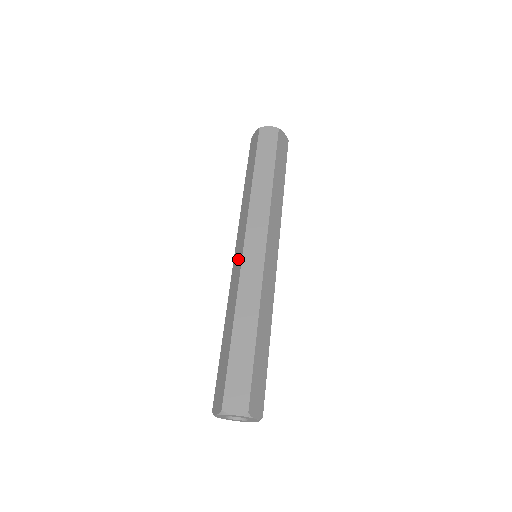
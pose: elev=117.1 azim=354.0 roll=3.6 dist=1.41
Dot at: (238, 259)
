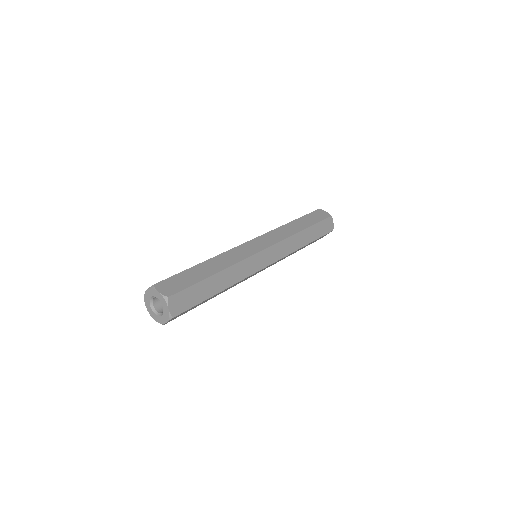
Dot at: occluded
